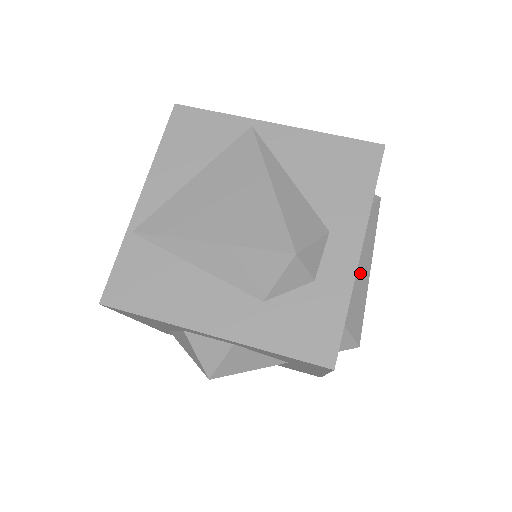
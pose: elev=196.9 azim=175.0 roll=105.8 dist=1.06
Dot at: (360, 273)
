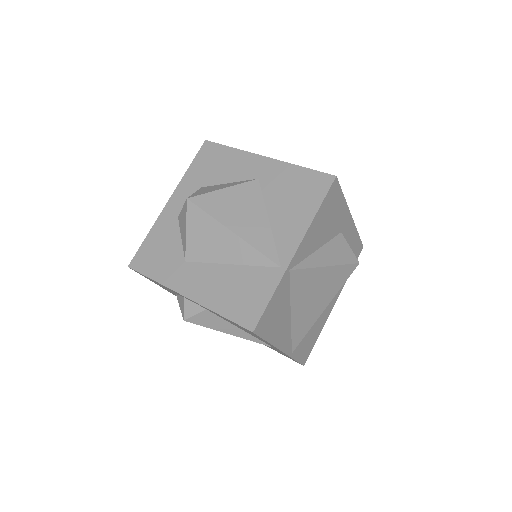
Dot at: occluded
